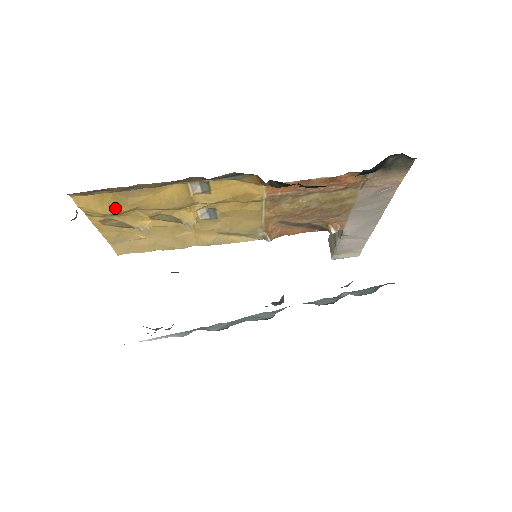
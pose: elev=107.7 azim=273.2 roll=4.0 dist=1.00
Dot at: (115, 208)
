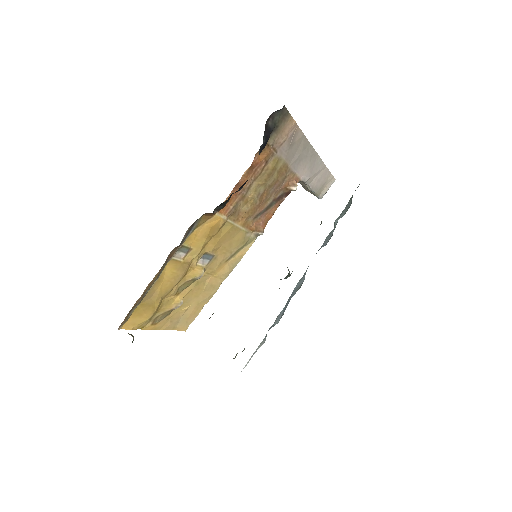
Dot at: (151, 310)
